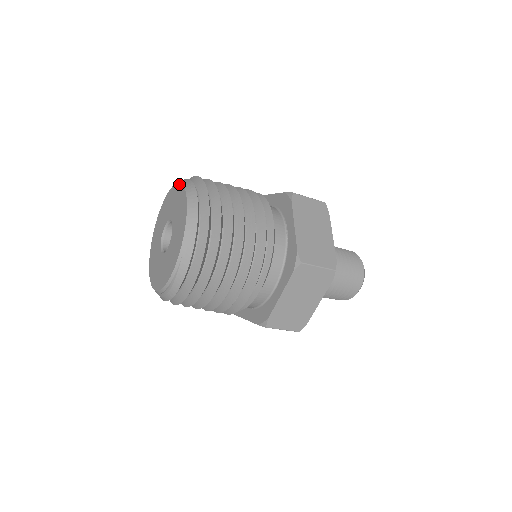
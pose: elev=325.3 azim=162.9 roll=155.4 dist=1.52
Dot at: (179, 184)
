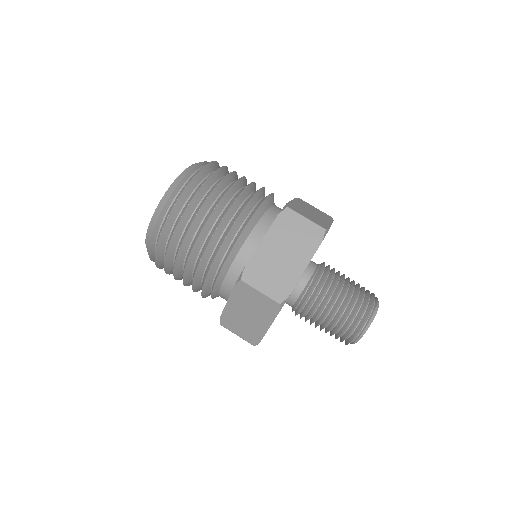
Dot at: occluded
